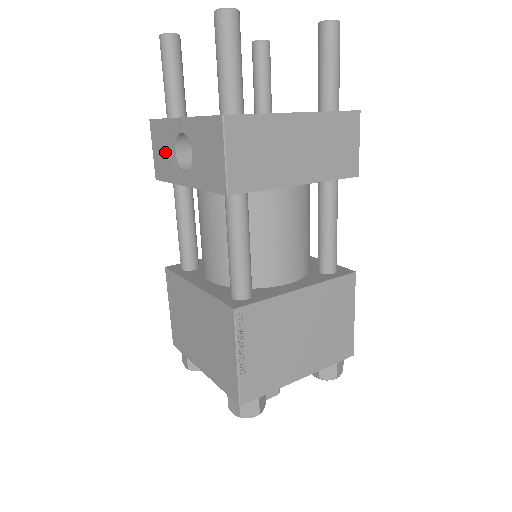
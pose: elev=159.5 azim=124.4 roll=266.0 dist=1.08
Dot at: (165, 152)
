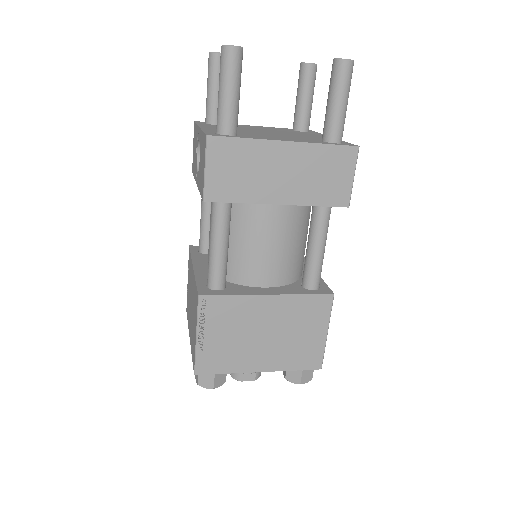
Dot at: (195, 152)
